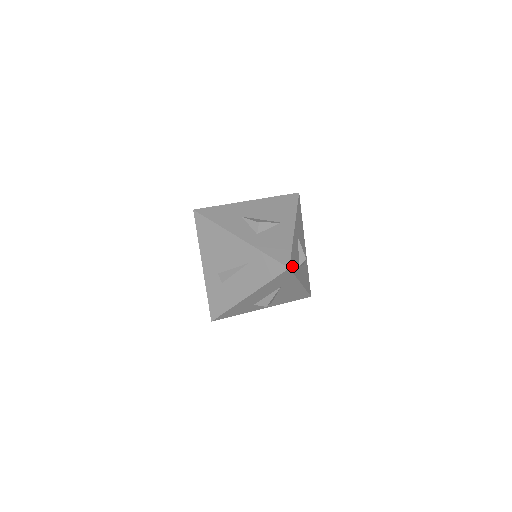
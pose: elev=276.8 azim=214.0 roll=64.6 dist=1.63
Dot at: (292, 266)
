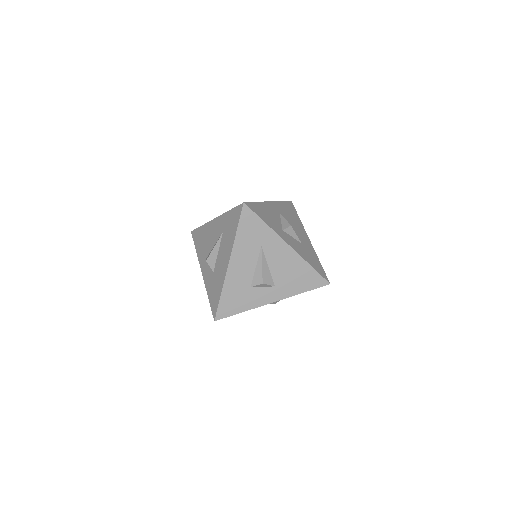
Dot at: (255, 210)
